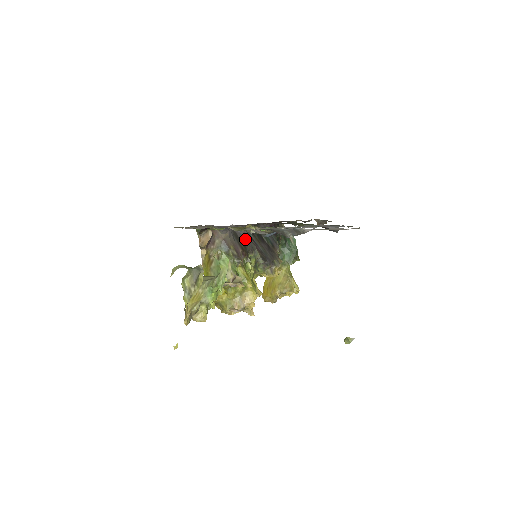
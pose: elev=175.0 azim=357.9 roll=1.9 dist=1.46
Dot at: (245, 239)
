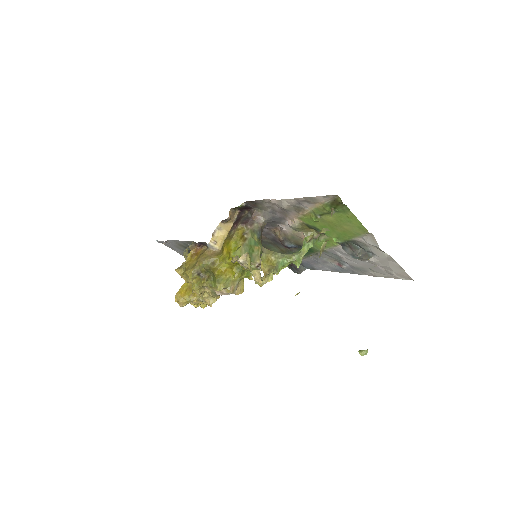
Dot at: occluded
